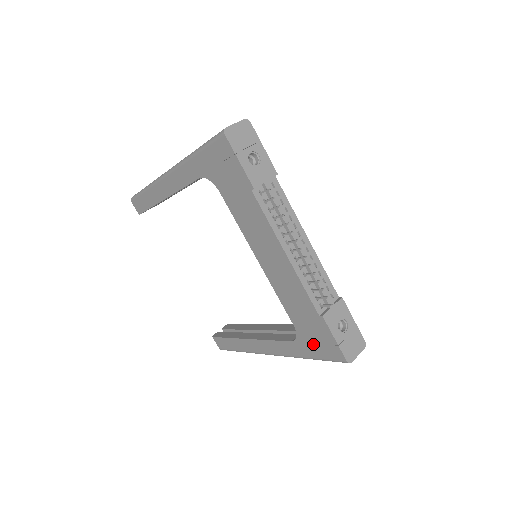
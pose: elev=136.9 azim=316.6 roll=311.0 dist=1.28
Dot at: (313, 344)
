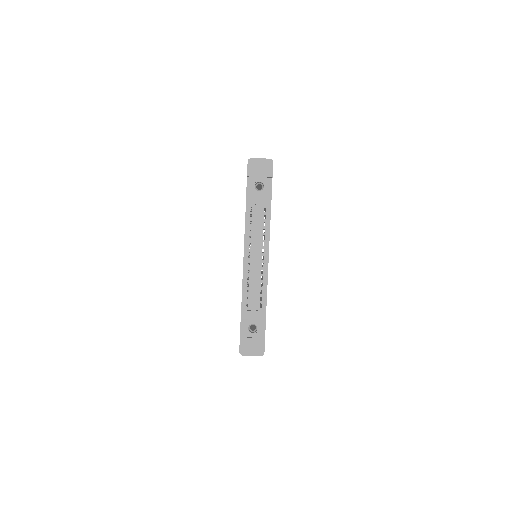
Dot at: occluded
